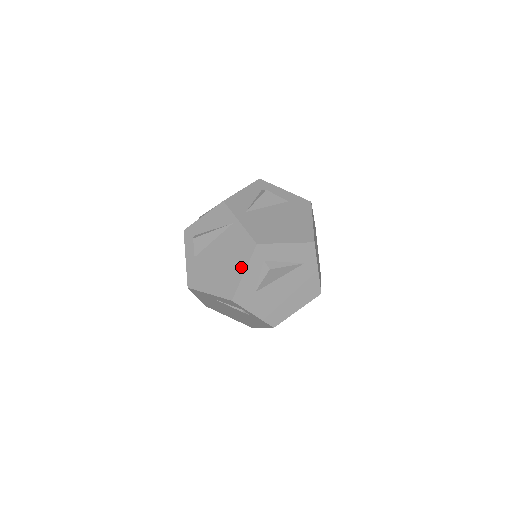
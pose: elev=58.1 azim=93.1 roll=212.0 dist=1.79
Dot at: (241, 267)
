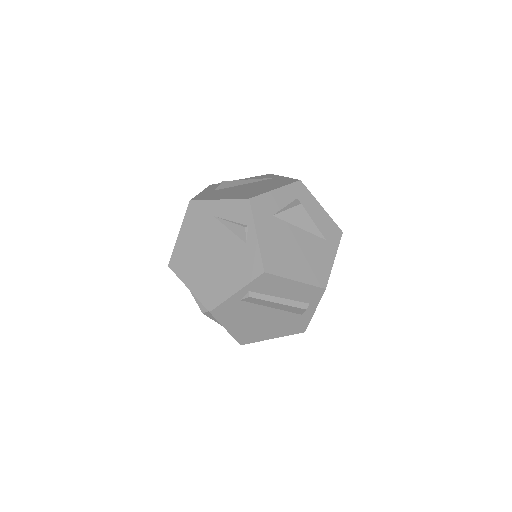
Dot at: (274, 187)
